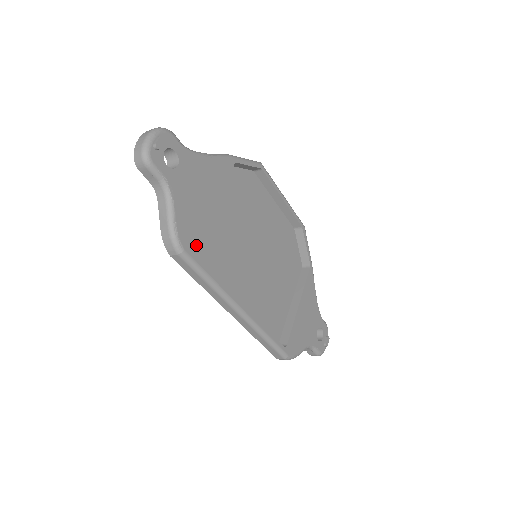
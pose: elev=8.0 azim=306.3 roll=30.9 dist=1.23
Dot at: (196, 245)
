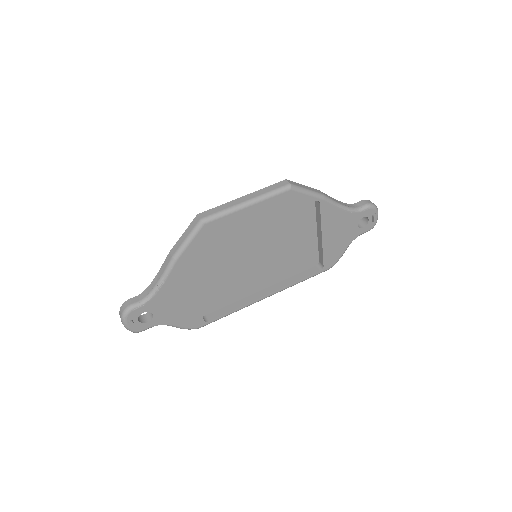
Dot at: (206, 305)
